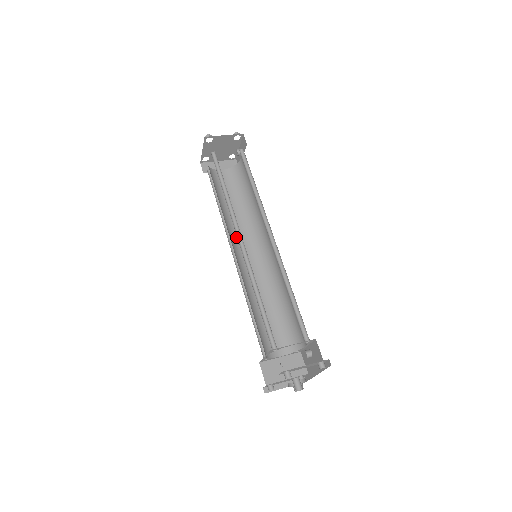
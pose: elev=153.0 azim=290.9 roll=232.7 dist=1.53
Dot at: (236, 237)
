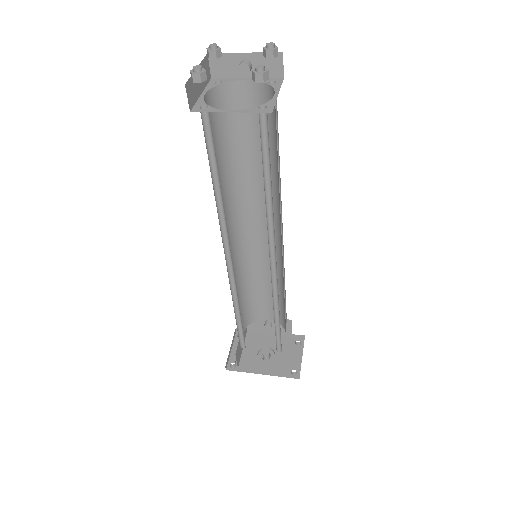
Dot at: occluded
